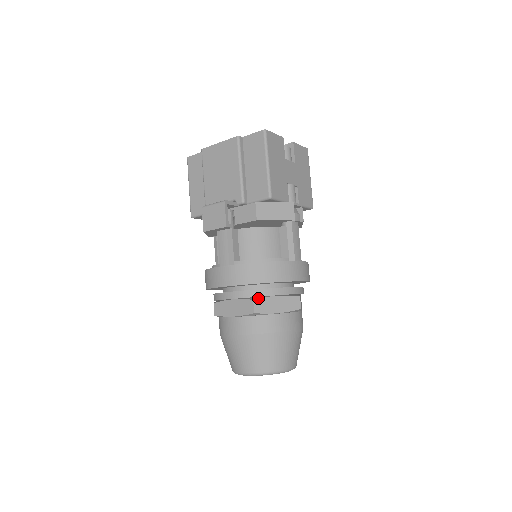
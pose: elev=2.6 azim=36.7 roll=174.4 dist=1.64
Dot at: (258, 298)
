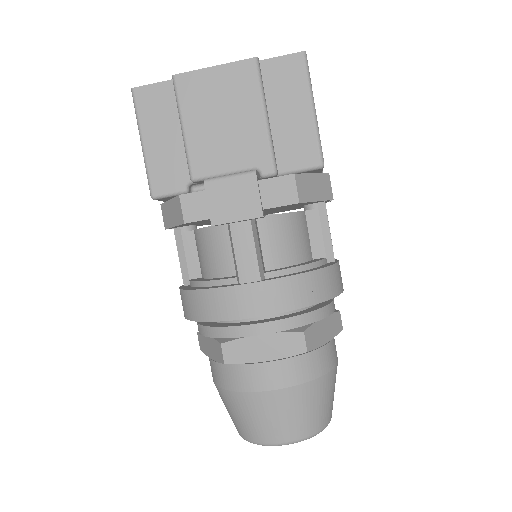
Dot at: (307, 327)
